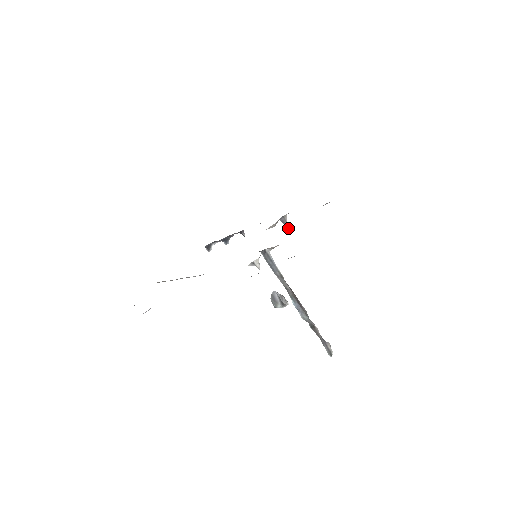
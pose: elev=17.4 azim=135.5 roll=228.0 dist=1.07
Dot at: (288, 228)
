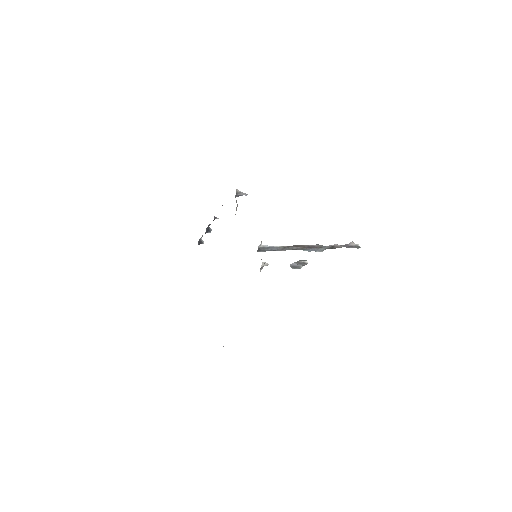
Dot at: occluded
